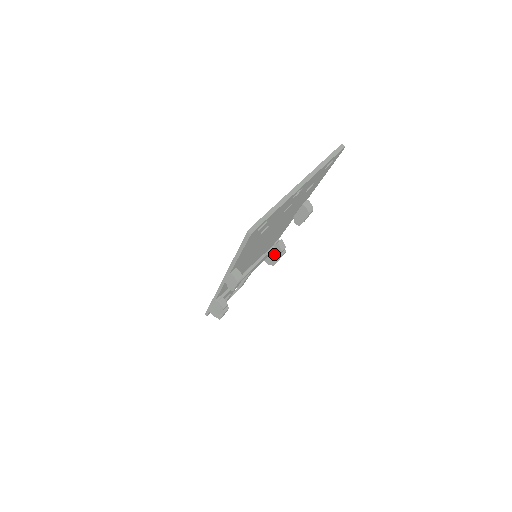
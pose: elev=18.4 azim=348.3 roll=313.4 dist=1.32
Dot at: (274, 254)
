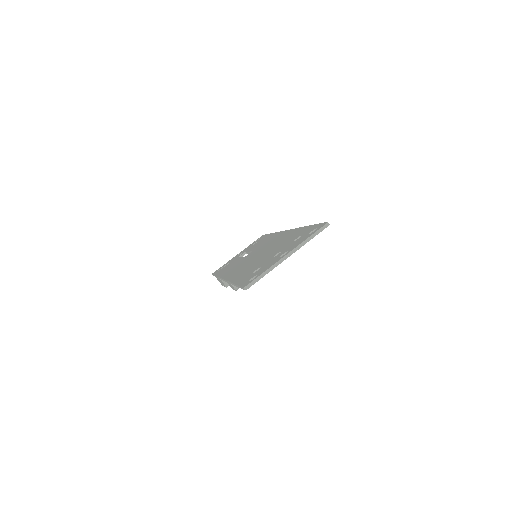
Dot at: occluded
